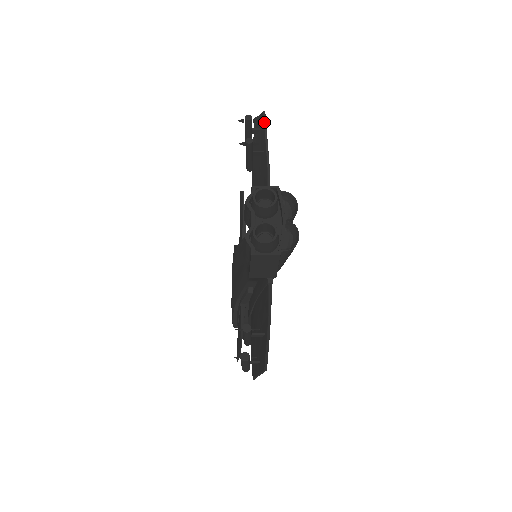
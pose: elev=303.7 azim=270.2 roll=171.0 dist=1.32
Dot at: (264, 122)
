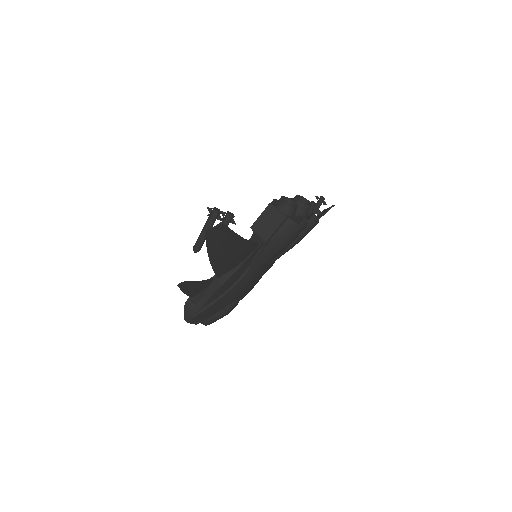
Dot at: (329, 208)
